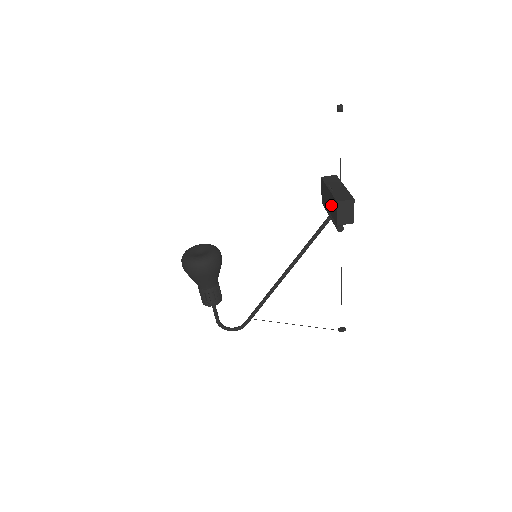
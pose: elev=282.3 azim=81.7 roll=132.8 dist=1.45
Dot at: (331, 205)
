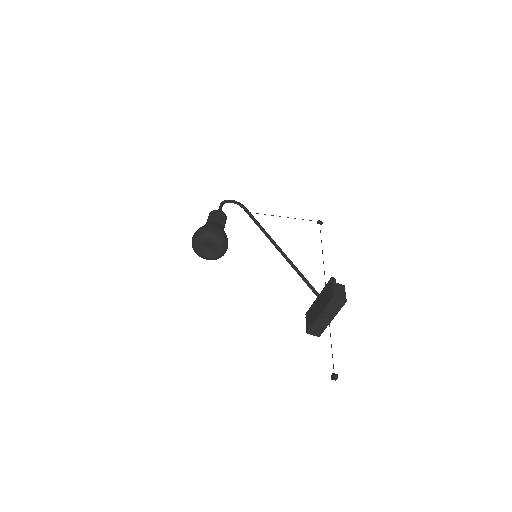
Dot at: (314, 314)
